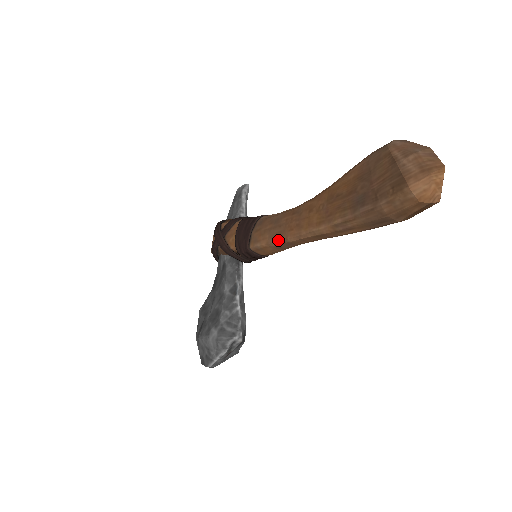
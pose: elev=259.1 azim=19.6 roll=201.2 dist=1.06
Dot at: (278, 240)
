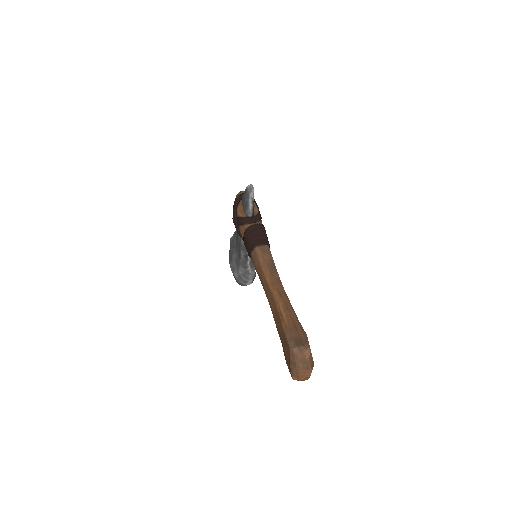
Dot at: (261, 283)
